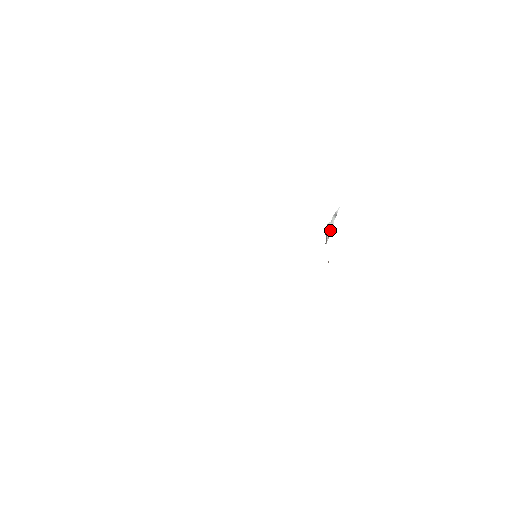
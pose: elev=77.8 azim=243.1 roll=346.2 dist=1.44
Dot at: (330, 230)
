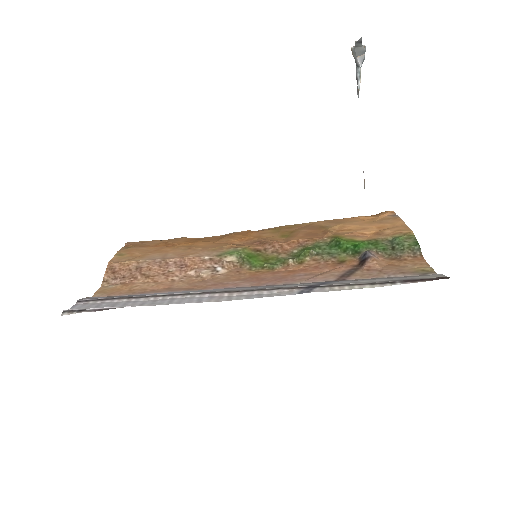
Dot at: (359, 56)
